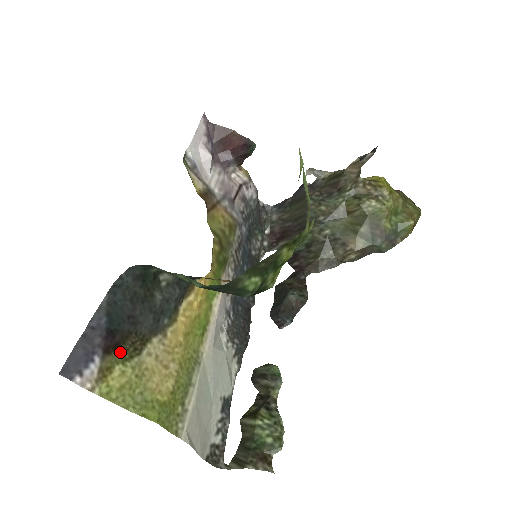
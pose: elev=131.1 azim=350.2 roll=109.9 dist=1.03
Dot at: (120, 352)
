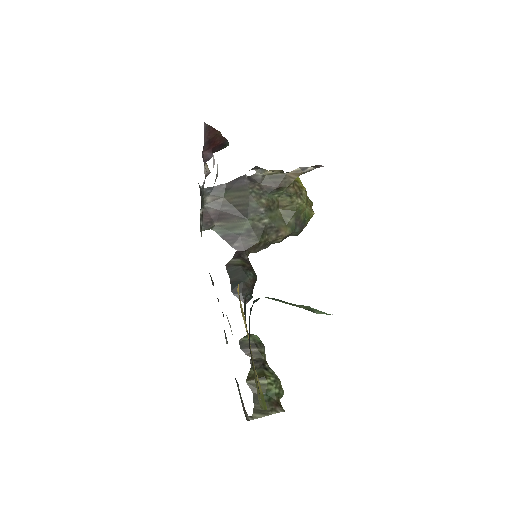
Dot at: (253, 369)
